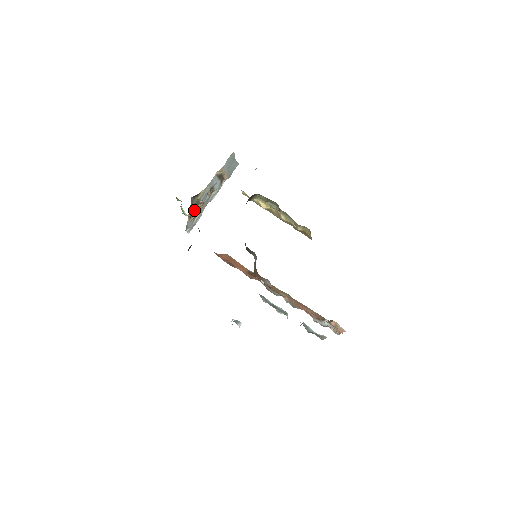
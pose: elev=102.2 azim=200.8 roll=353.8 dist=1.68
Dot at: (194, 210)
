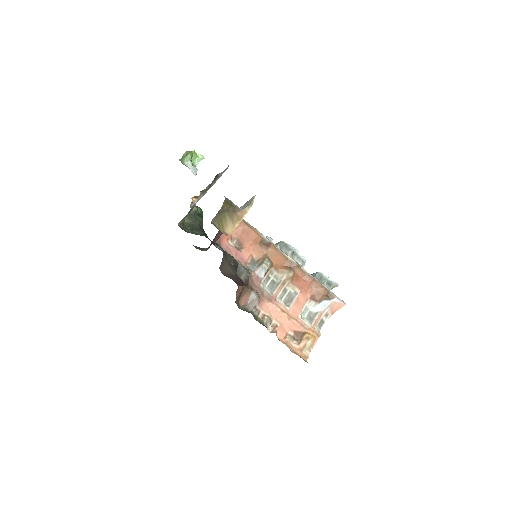
Dot at: occluded
